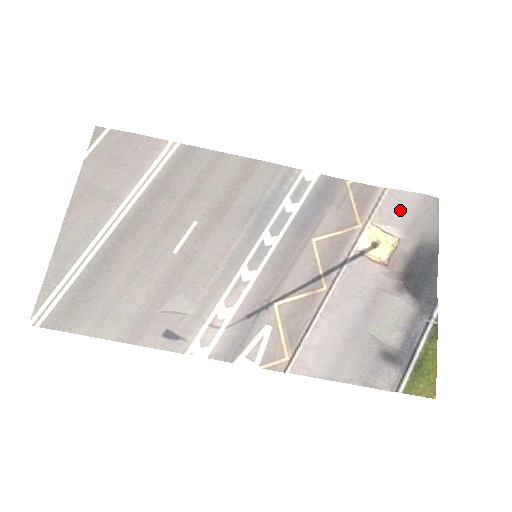
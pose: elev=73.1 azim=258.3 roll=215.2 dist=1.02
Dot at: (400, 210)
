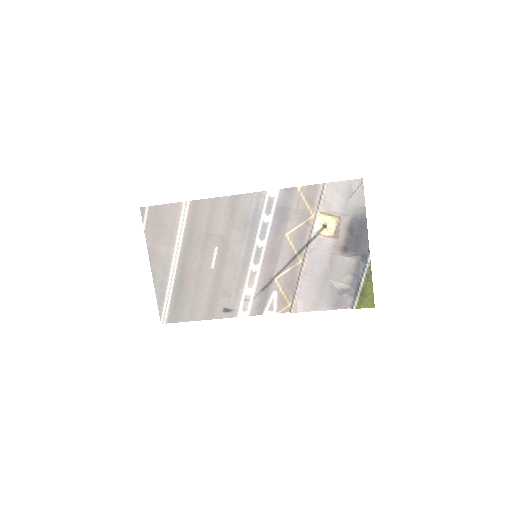
Dot at: (336, 197)
